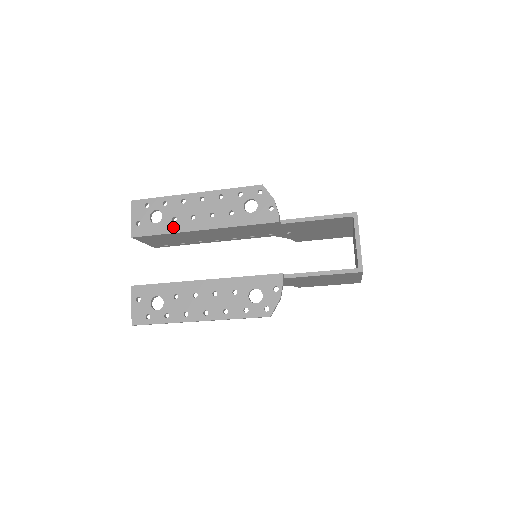
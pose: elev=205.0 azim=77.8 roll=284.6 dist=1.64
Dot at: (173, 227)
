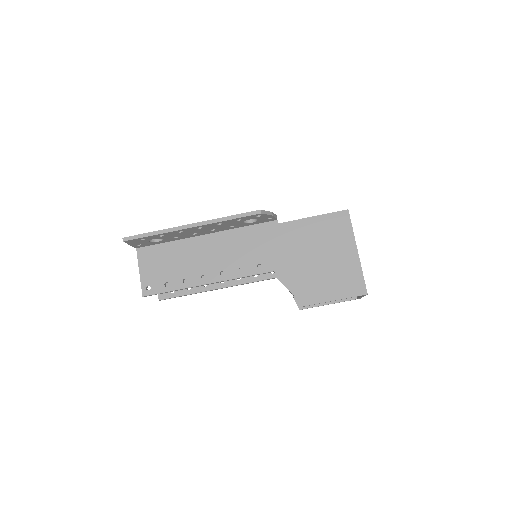
Dot at: occluded
